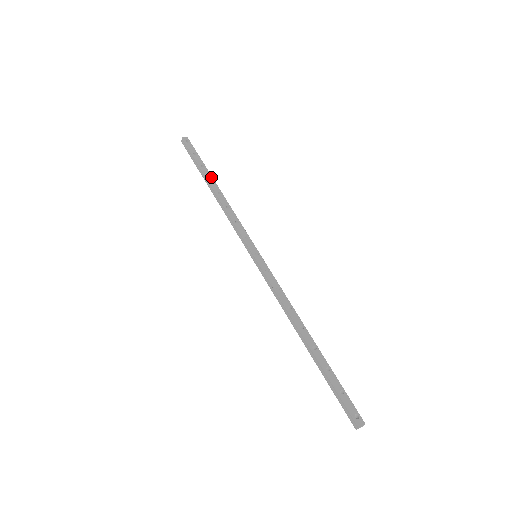
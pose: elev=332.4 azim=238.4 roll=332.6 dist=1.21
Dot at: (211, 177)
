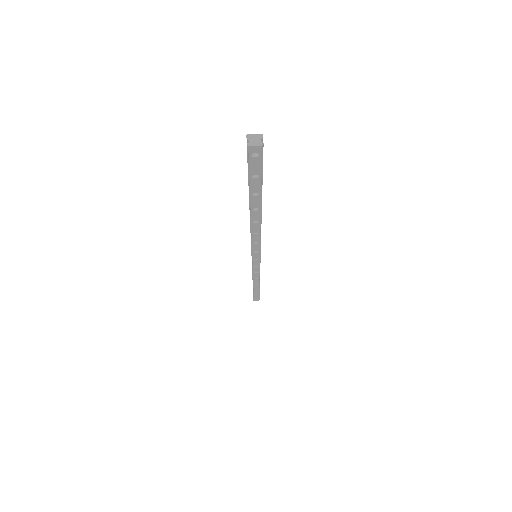
Dot at: (259, 207)
